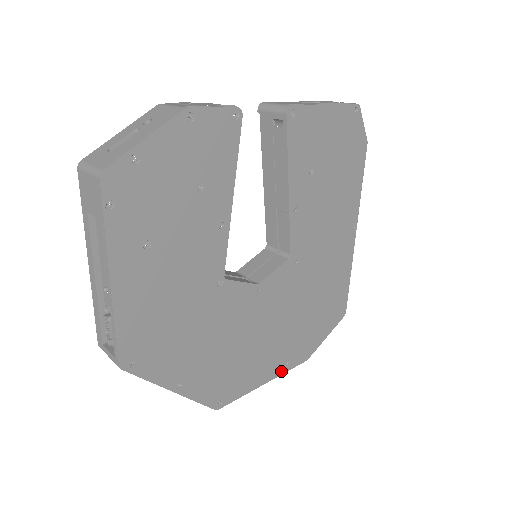
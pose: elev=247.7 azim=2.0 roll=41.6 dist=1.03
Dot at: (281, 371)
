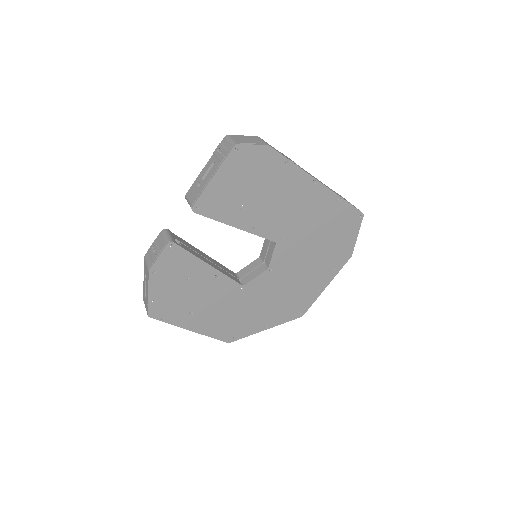
Dot at: (333, 275)
